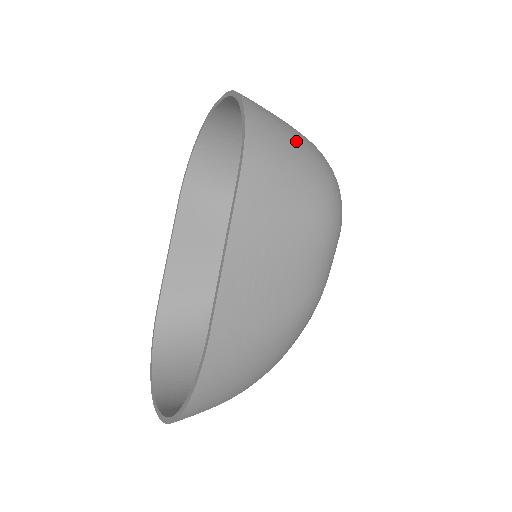
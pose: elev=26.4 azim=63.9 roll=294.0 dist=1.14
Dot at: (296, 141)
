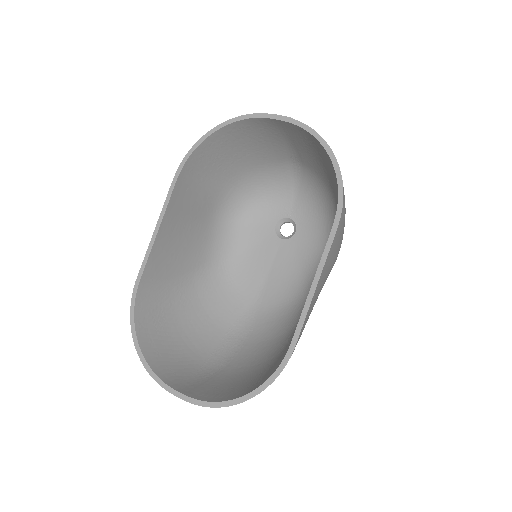
Dot at: occluded
